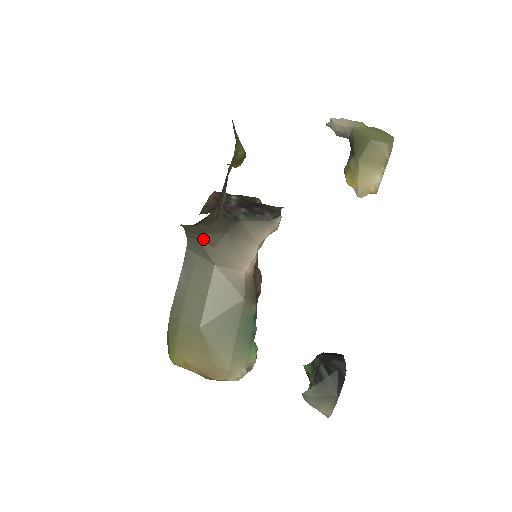
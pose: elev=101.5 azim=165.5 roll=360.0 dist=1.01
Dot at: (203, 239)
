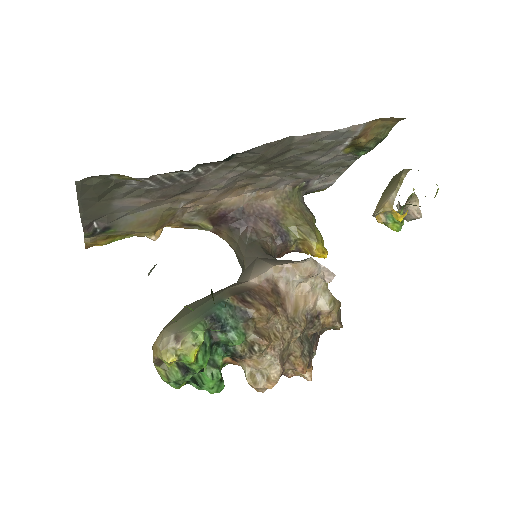
Dot at: (243, 267)
